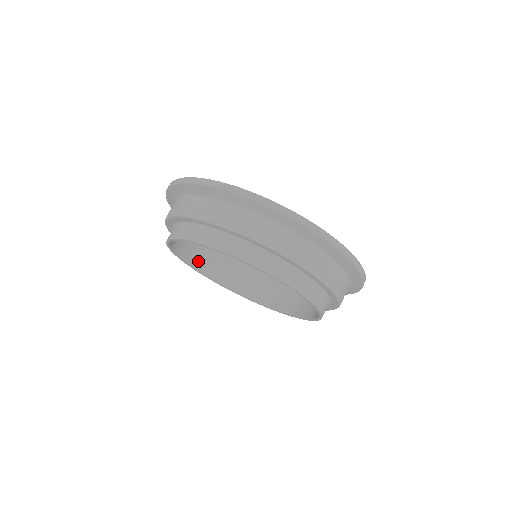
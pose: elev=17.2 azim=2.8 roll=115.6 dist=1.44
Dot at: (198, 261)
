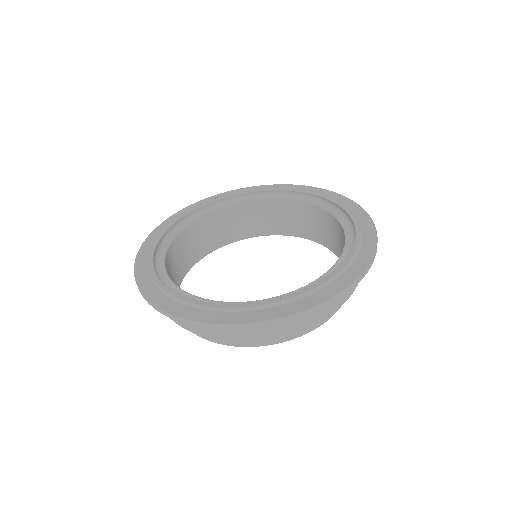
Dot at: occluded
